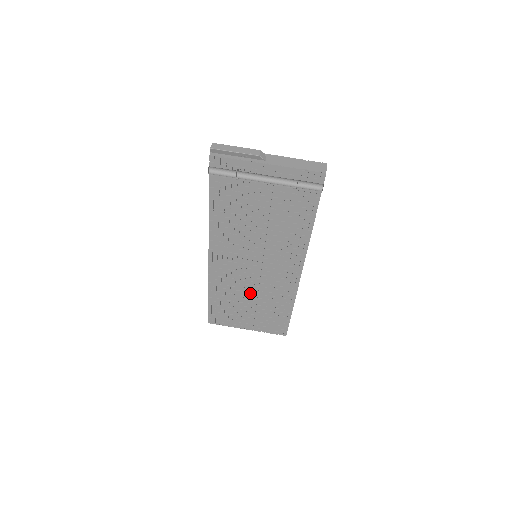
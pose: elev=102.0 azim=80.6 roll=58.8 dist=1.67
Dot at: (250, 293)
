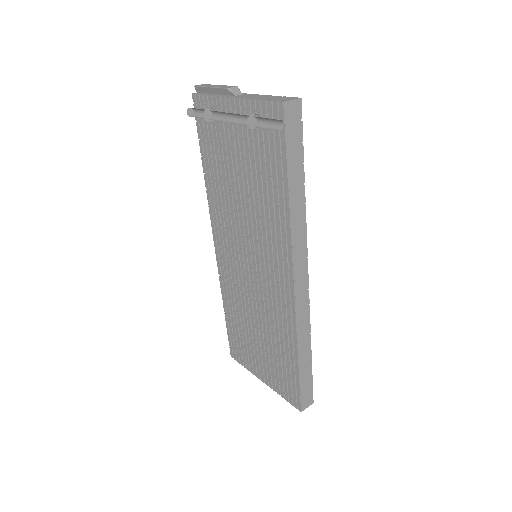
Dot at: (255, 316)
